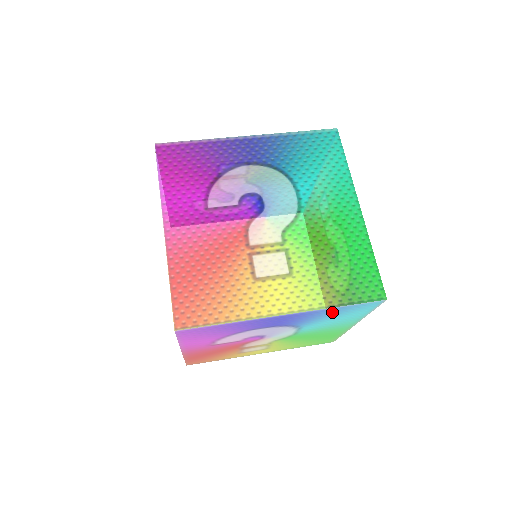
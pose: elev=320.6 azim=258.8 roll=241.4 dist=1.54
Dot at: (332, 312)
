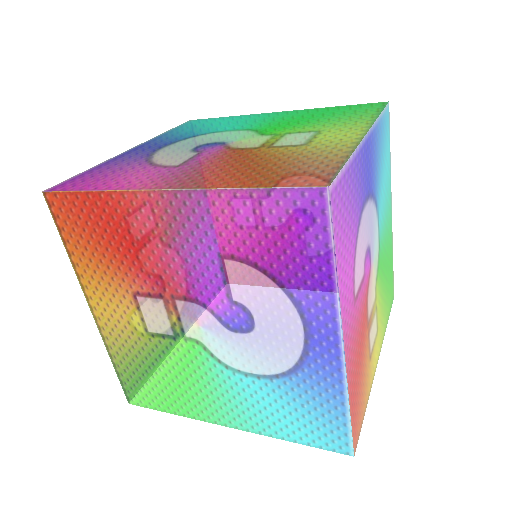
Dot at: (380, 141)
